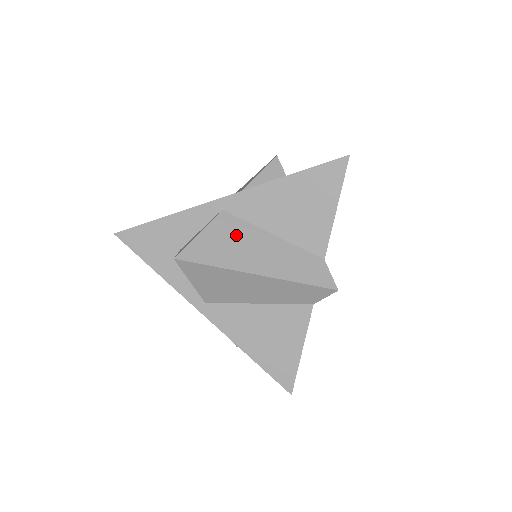
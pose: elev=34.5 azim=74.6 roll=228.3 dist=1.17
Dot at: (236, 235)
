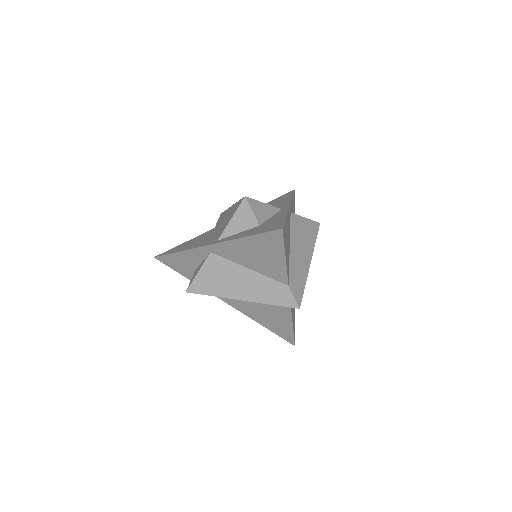
Dot at: (223, 271)
